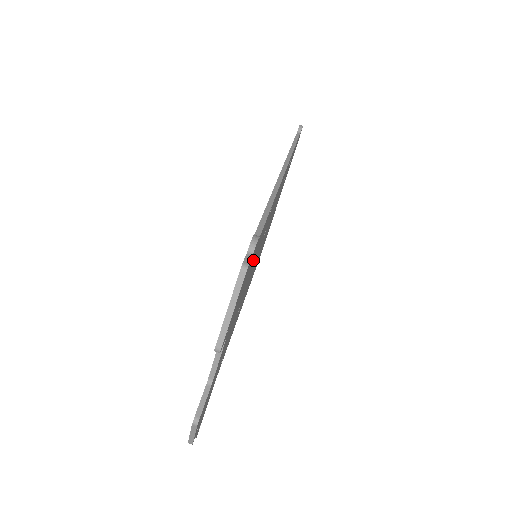
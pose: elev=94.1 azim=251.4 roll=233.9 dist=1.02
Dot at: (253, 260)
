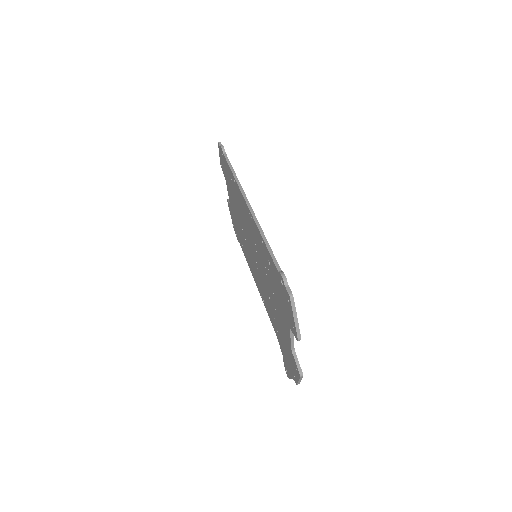
Dot at: occluded
